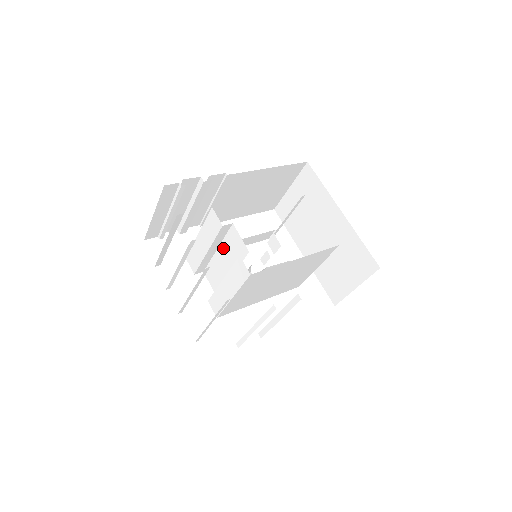
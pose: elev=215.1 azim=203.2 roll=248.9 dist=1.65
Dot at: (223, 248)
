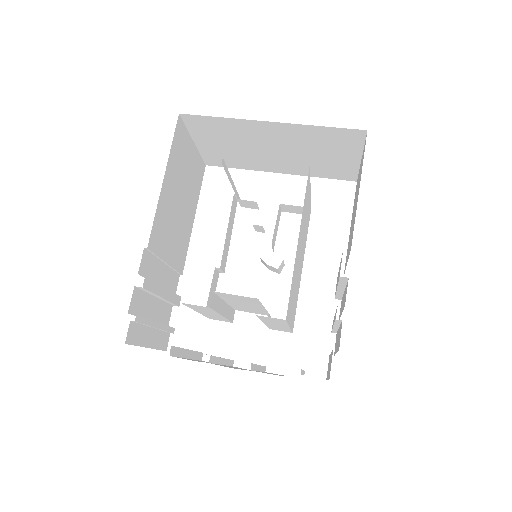
Dot at: (229, 301)
